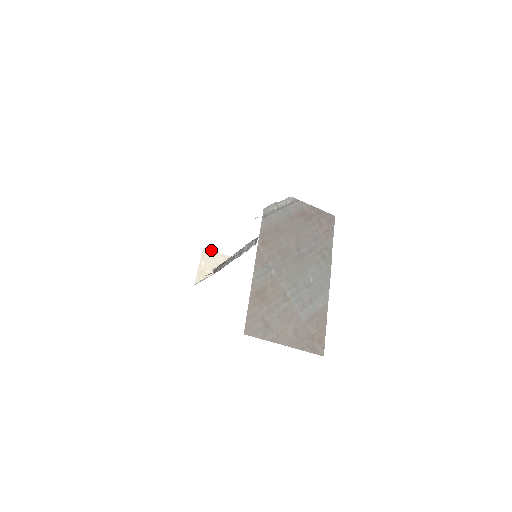
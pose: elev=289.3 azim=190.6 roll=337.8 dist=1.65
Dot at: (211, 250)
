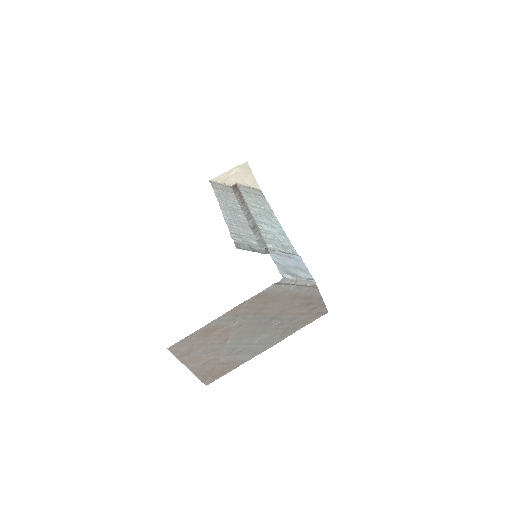
Dot at: occluded
